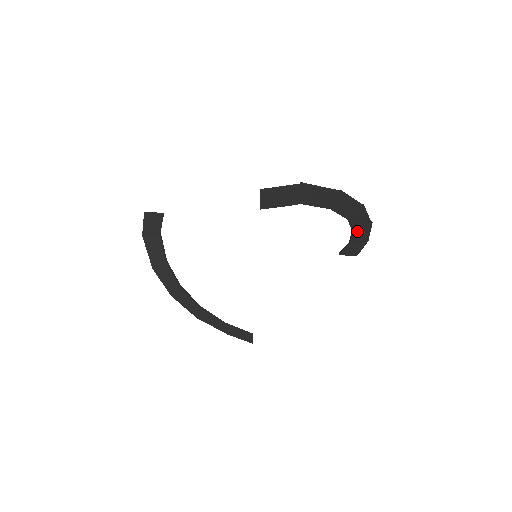
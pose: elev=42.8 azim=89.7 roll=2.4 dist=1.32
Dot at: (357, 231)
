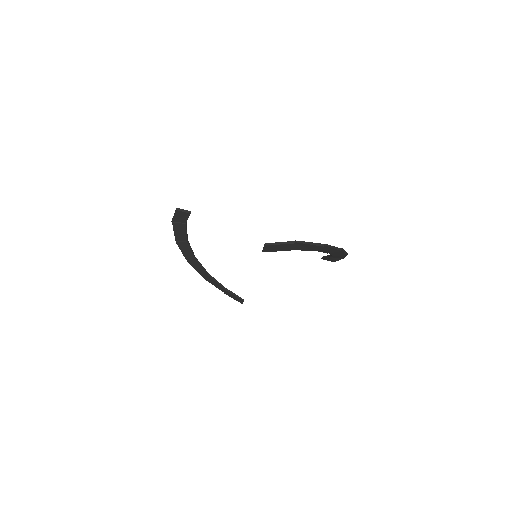
Dot at: occluded
